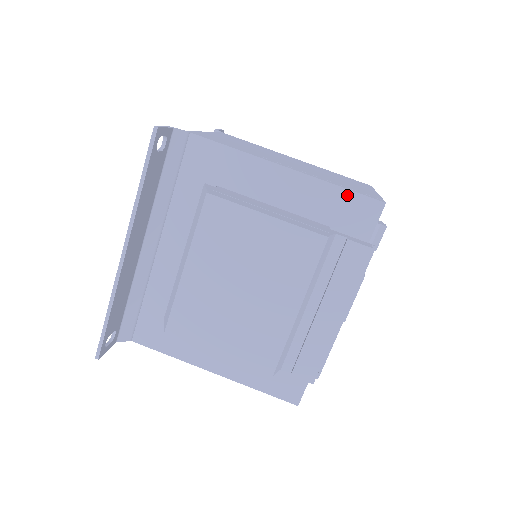
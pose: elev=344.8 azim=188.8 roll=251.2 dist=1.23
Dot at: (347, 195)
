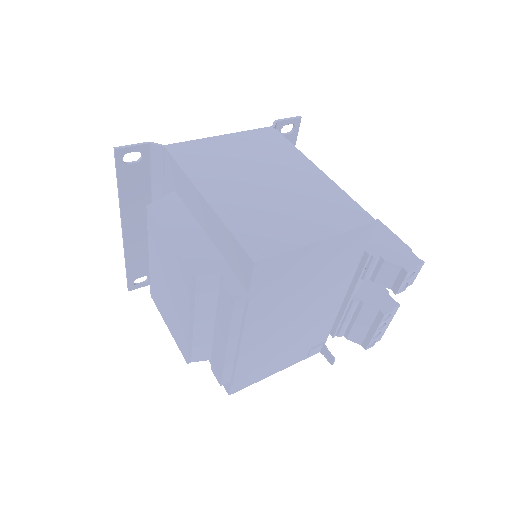
Dot at: (233, 241)
